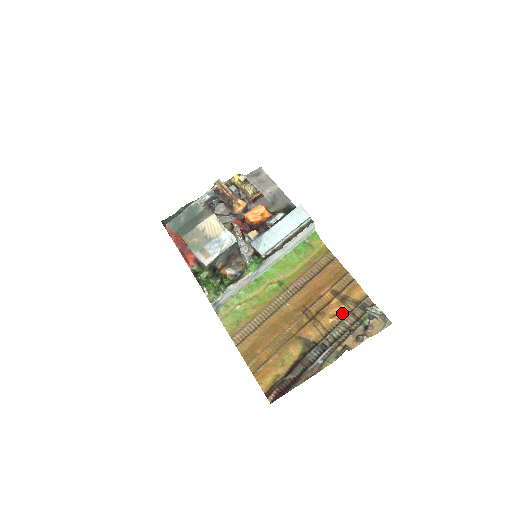
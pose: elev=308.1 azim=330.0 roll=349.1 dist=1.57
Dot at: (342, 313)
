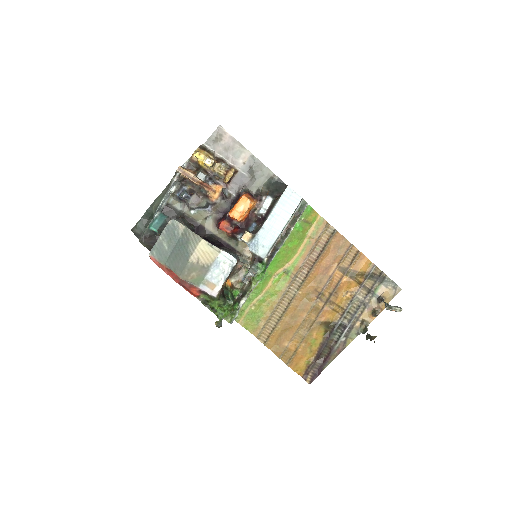
Dot at: (353, 288)
